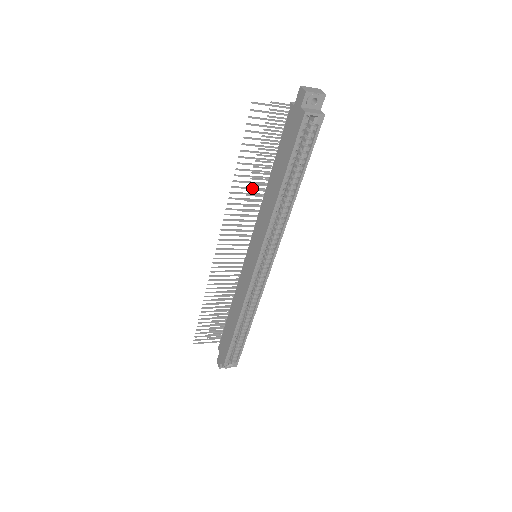
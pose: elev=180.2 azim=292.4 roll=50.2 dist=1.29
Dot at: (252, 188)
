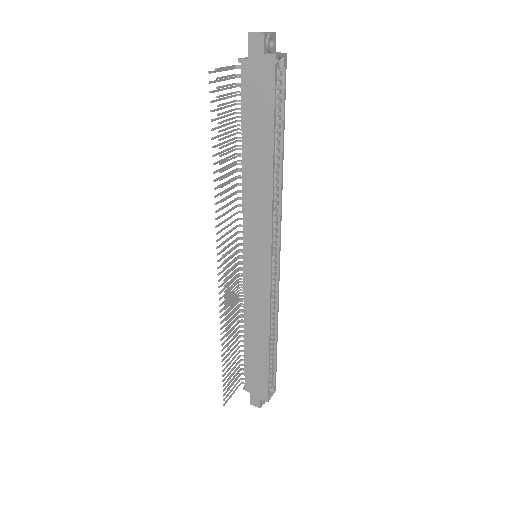
Dot at: (229, 181)
